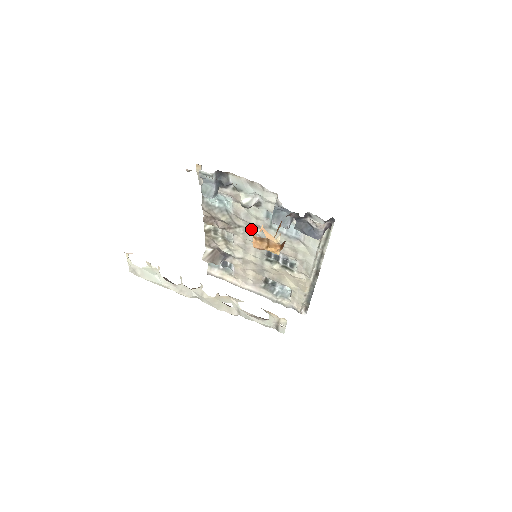
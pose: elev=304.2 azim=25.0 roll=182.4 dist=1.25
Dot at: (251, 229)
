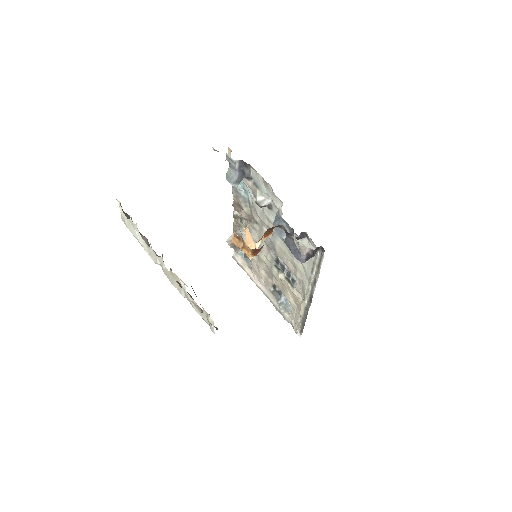
Dot at: (264, 229)
